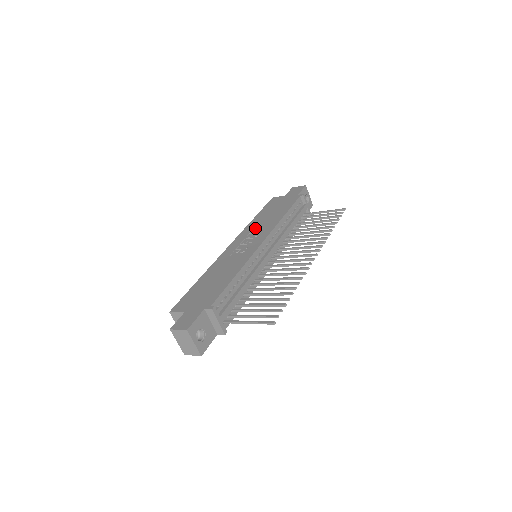
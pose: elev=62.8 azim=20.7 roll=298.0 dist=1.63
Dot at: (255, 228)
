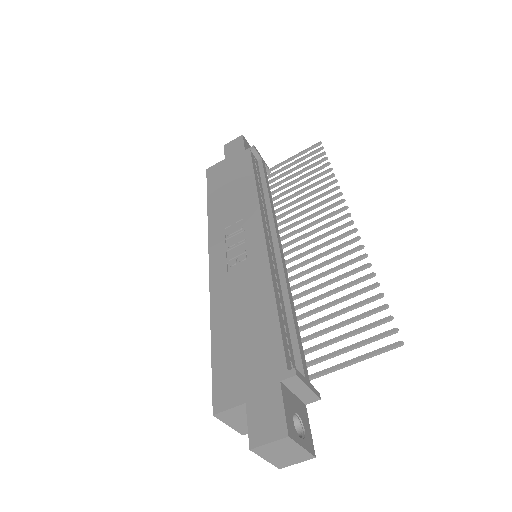
Dot at: (226, 218)
